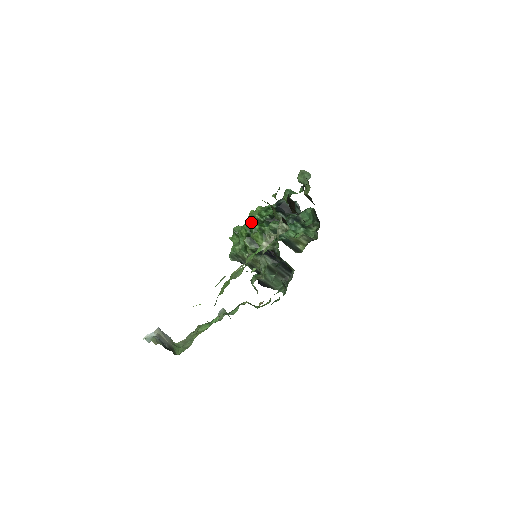
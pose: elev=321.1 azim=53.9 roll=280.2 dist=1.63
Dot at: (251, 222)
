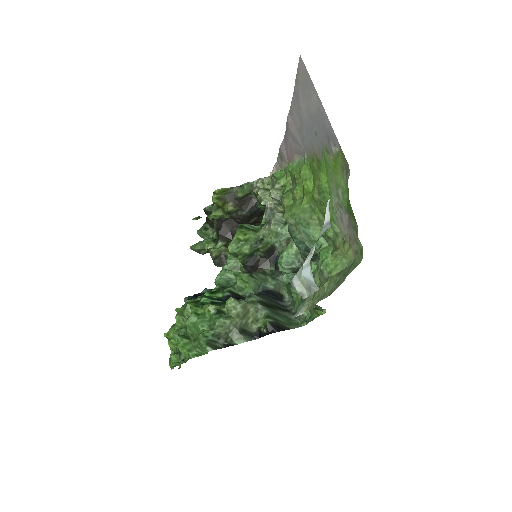
Dot at: occluded
